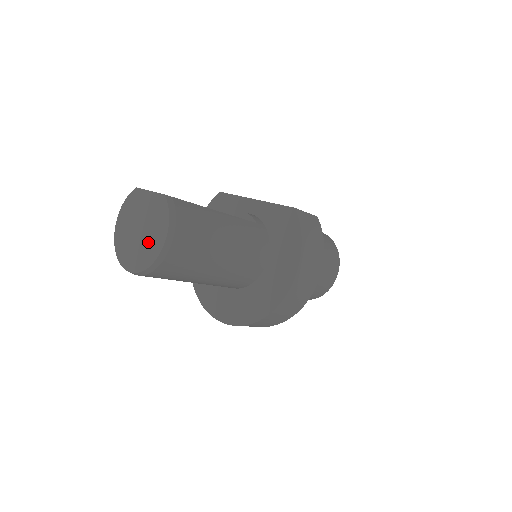
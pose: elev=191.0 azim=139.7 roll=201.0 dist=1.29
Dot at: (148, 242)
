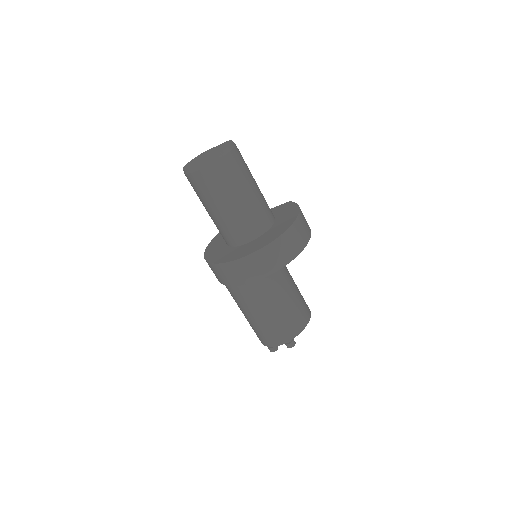
Dot at: (216, 152)
